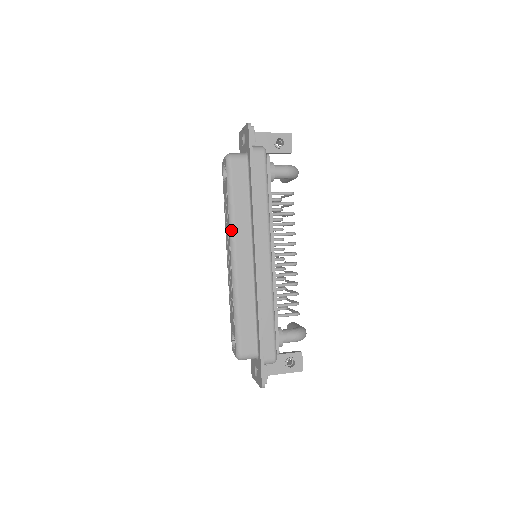
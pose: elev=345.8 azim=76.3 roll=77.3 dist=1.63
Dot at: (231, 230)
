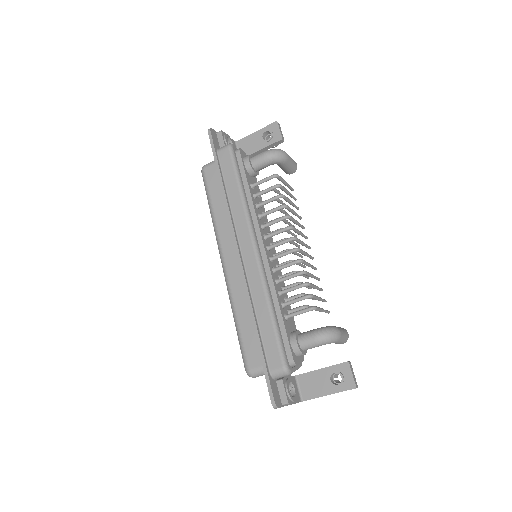
Dot at: (216, 235)
